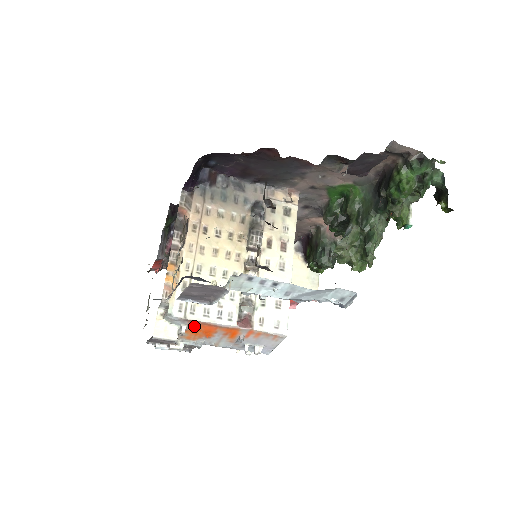
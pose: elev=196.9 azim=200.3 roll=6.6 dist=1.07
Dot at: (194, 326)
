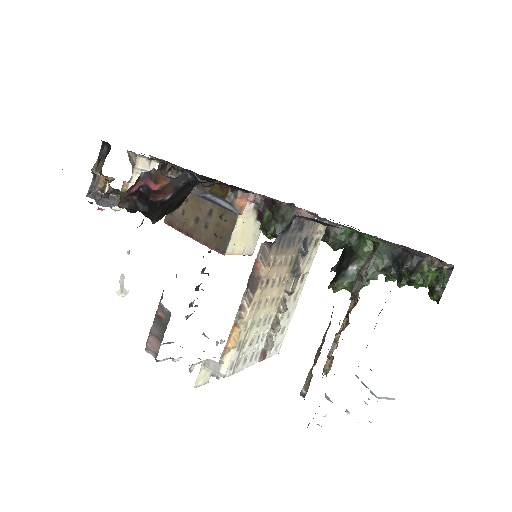
Dot at: occluded
